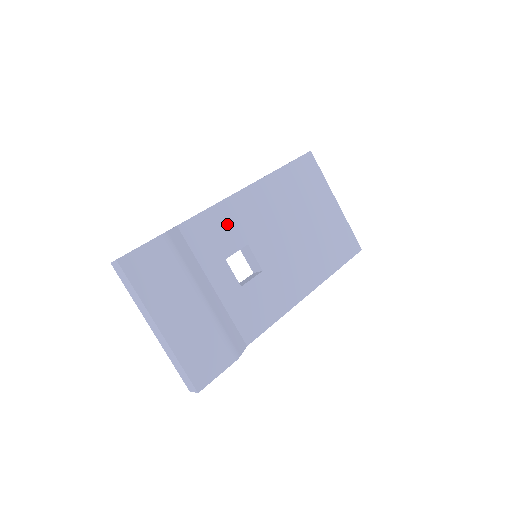
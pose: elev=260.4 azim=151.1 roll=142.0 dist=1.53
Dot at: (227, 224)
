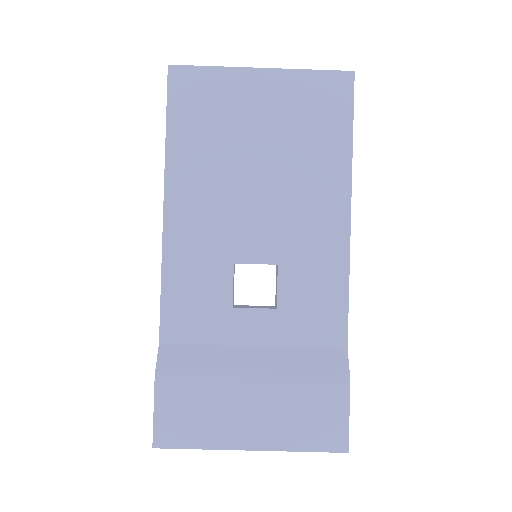
Dot at: (193, 276)
